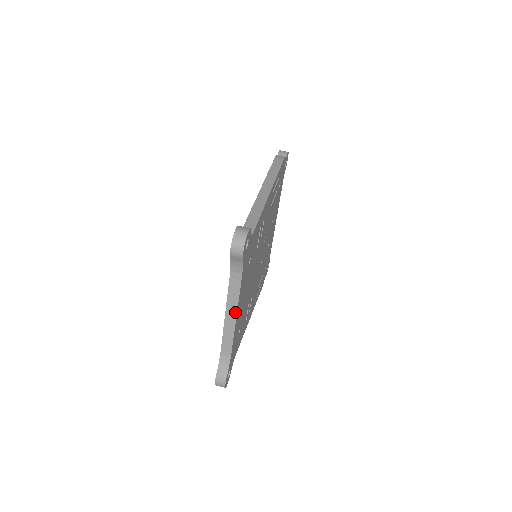
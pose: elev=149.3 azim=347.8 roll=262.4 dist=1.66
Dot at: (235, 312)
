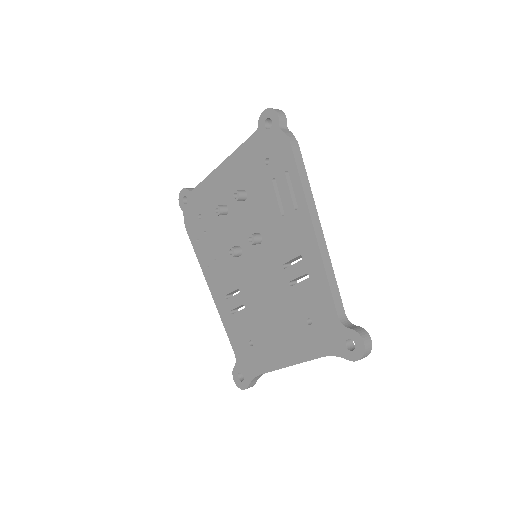
Dot at: occluded
